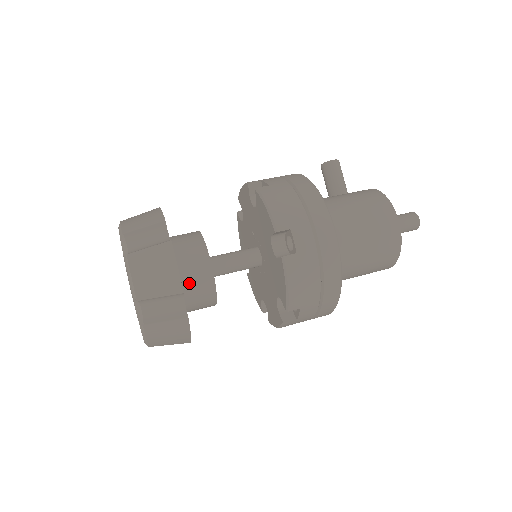
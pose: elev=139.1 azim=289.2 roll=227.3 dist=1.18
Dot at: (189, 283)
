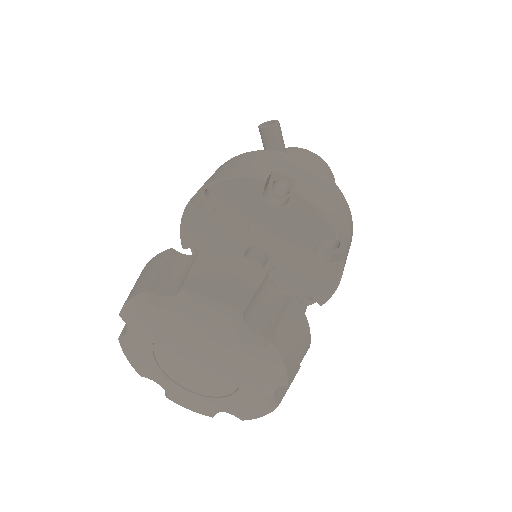
Dot at: occluded
